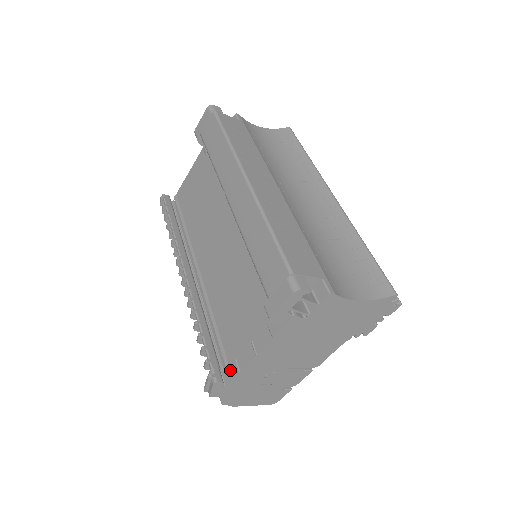
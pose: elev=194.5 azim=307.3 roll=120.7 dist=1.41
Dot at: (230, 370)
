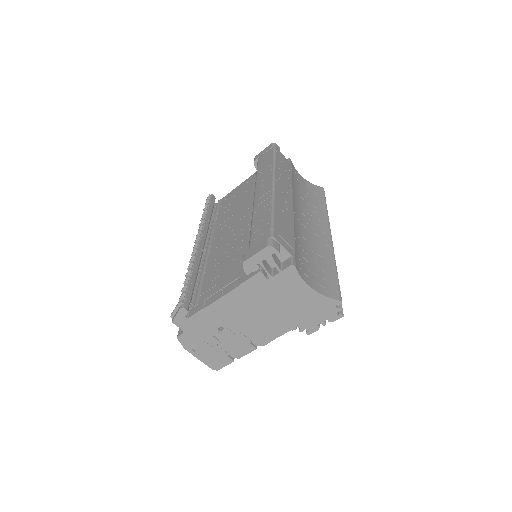
Dot at: (197, 307)
